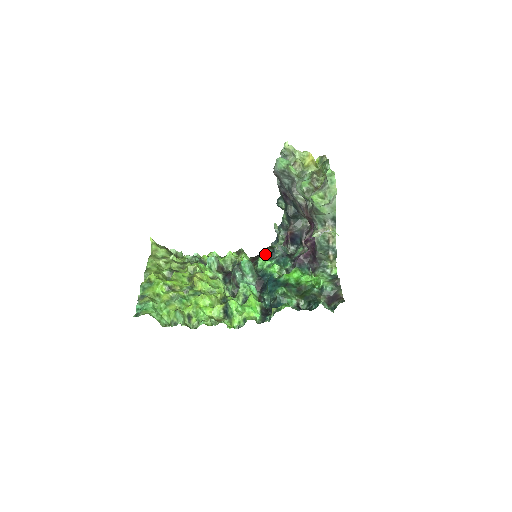
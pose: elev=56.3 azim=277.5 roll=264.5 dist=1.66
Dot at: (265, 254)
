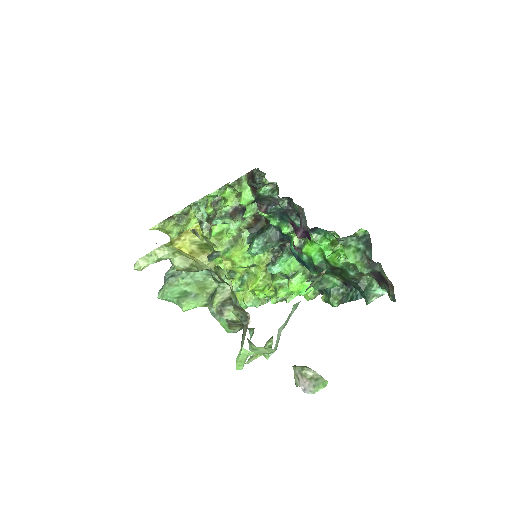
Dot at: occluded
